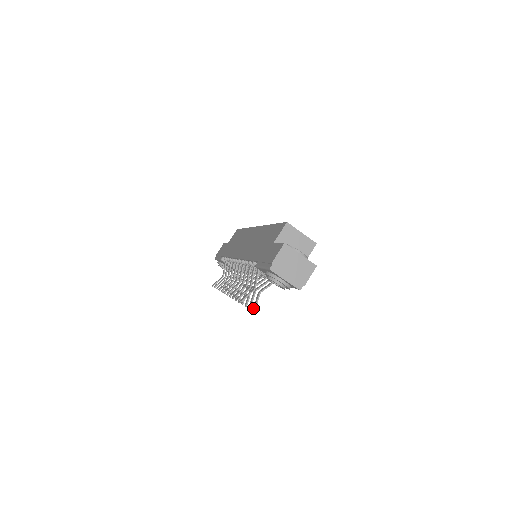
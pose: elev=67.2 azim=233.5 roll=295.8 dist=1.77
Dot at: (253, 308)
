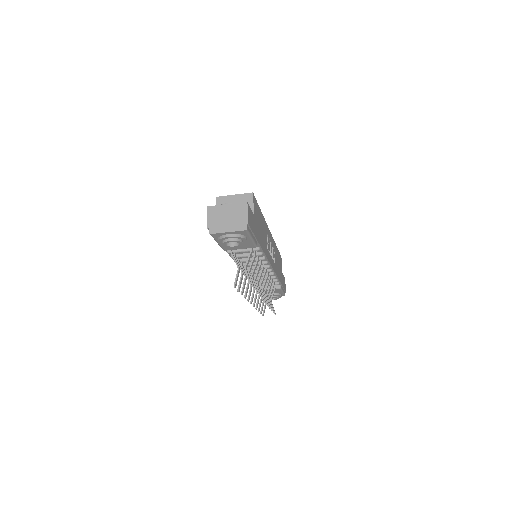
Dot at: (250, 285)
